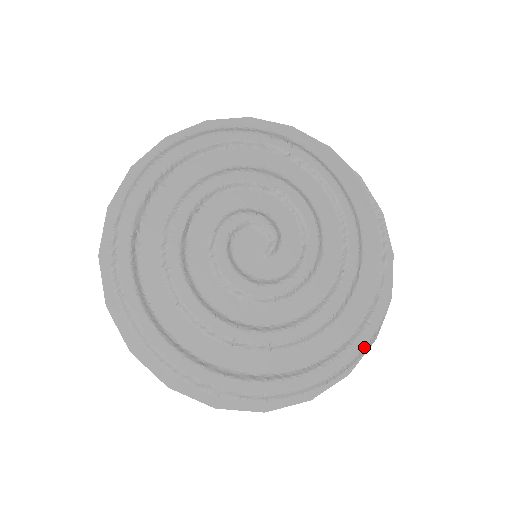
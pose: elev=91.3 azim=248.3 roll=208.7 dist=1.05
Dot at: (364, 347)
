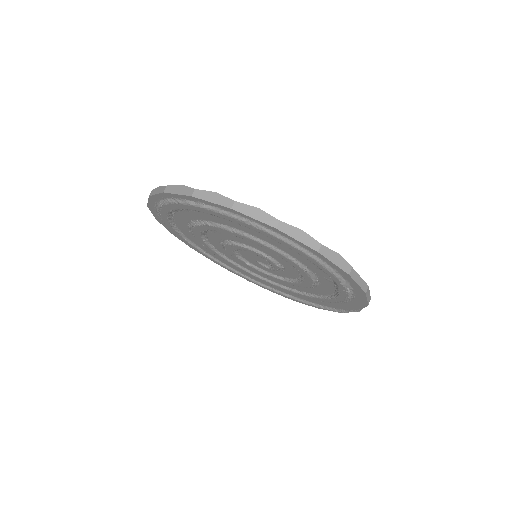
Dot at: occluded
